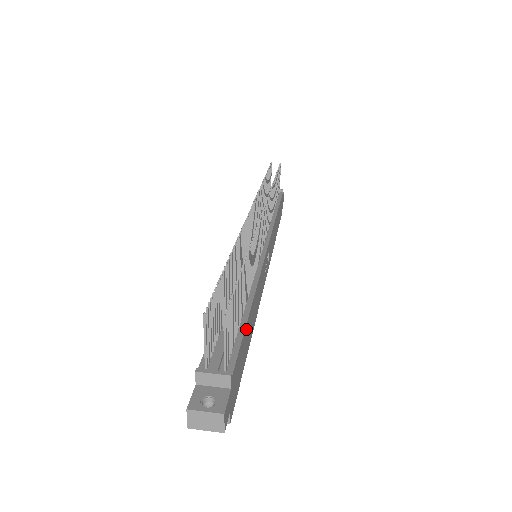
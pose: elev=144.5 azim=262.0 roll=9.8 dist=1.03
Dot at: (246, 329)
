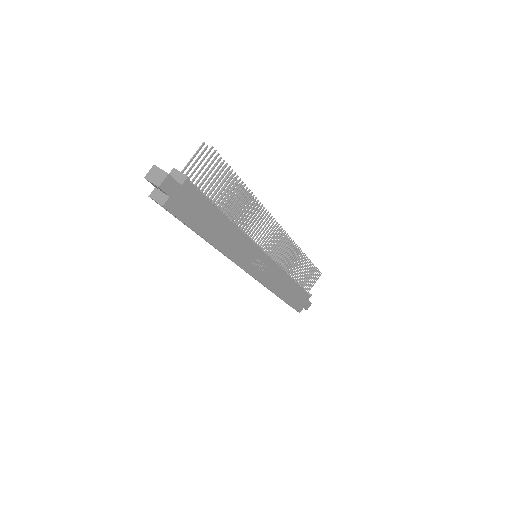
Dot at: (214, 212)
